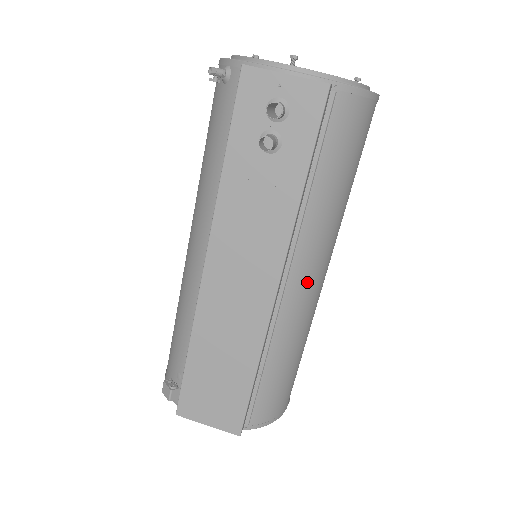
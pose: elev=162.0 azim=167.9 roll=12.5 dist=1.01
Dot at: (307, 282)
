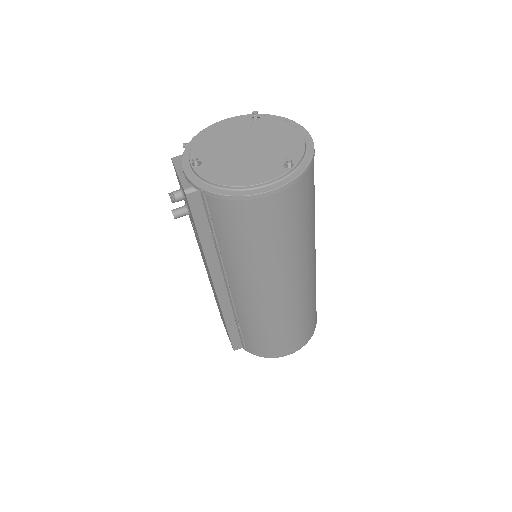
Dot at: (246, 294)
